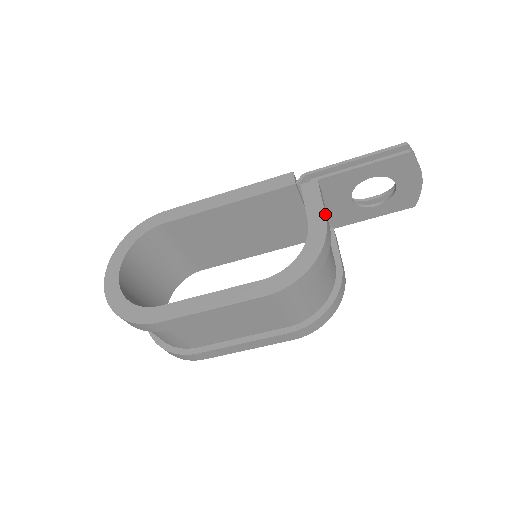
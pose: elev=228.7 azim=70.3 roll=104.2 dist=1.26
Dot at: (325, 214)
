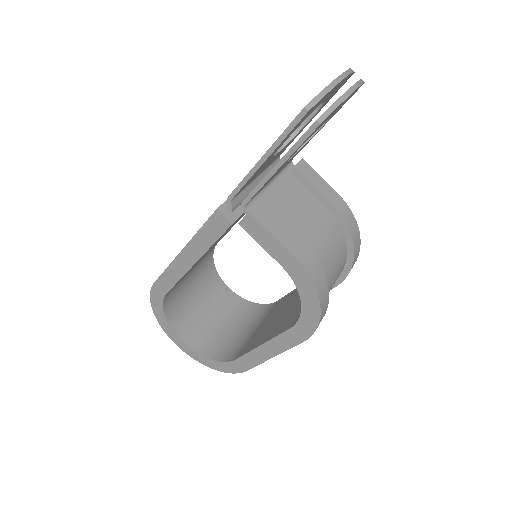
Dot at: (290, 254)
